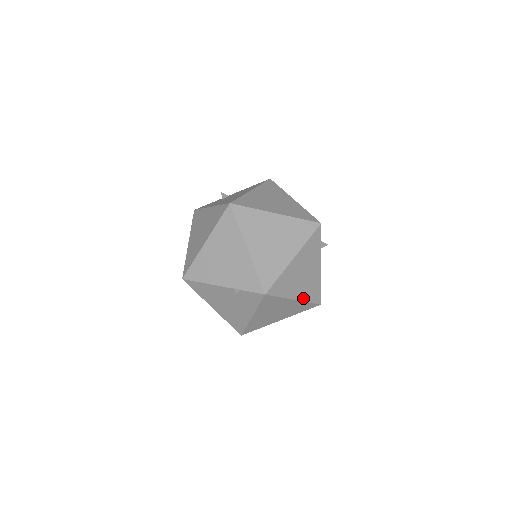
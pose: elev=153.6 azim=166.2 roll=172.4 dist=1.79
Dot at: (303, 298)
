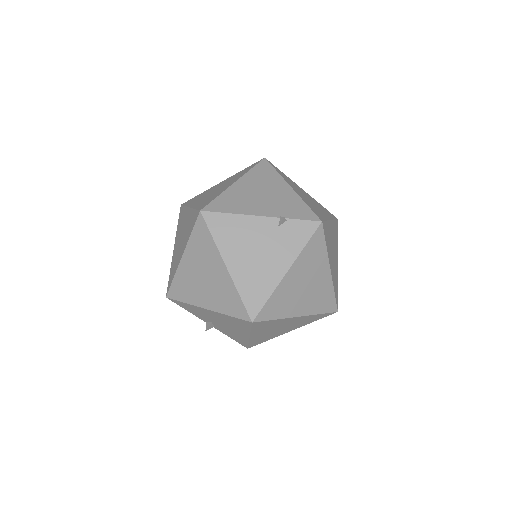
Dot at: (332, 279)
